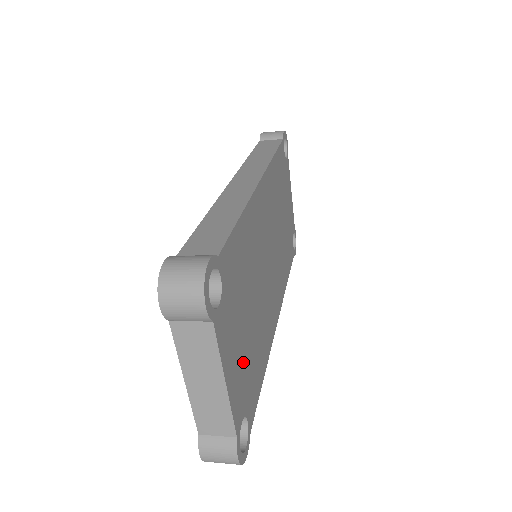
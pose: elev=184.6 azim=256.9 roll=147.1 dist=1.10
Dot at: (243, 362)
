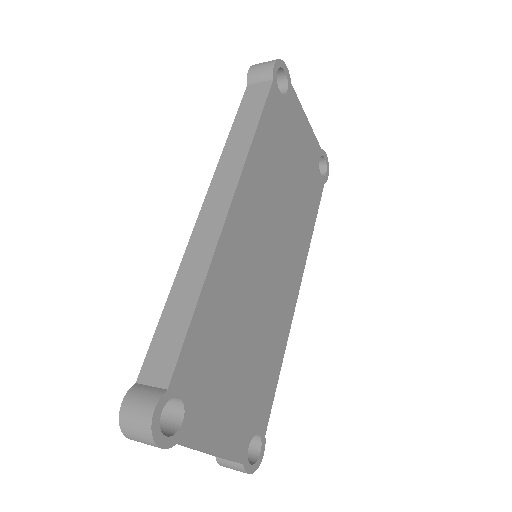
Dot at: (239, 406)
